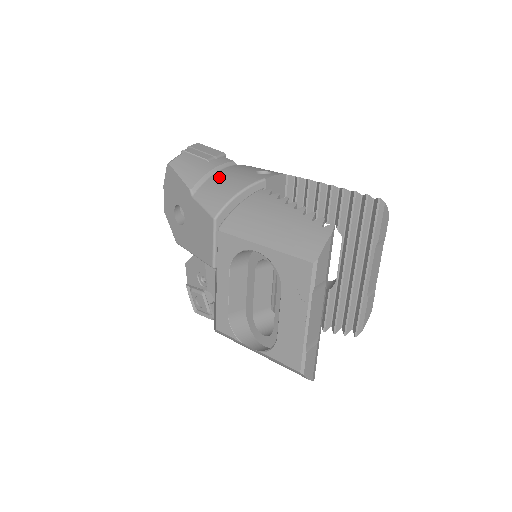
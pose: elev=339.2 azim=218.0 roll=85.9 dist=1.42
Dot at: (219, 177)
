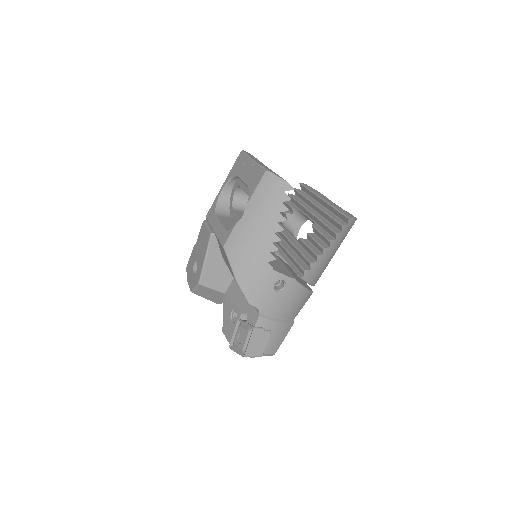
Dot at: occluded
